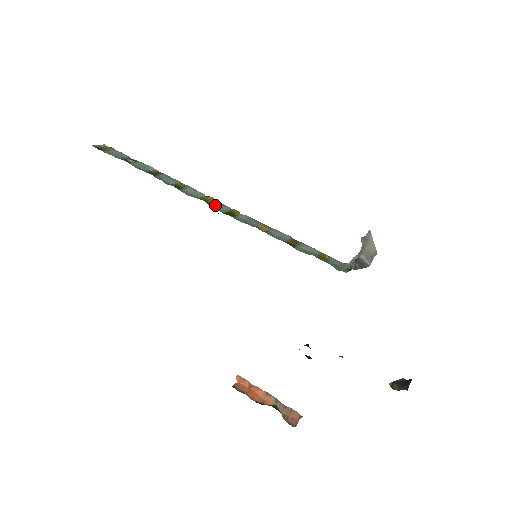
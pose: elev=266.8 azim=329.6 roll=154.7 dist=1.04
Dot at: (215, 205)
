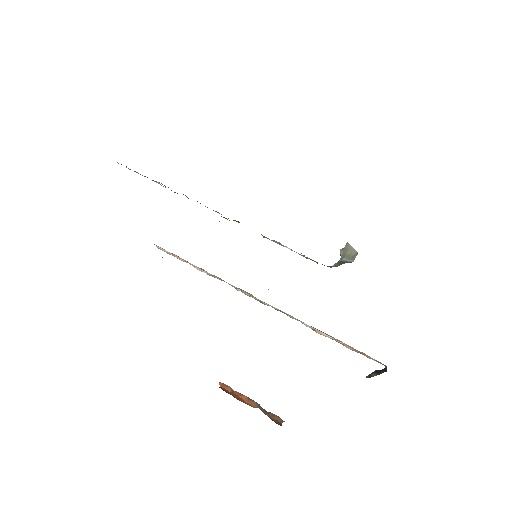
Dot at: occluded
